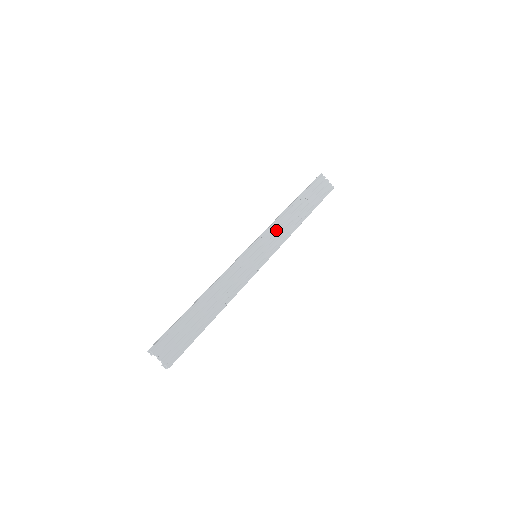
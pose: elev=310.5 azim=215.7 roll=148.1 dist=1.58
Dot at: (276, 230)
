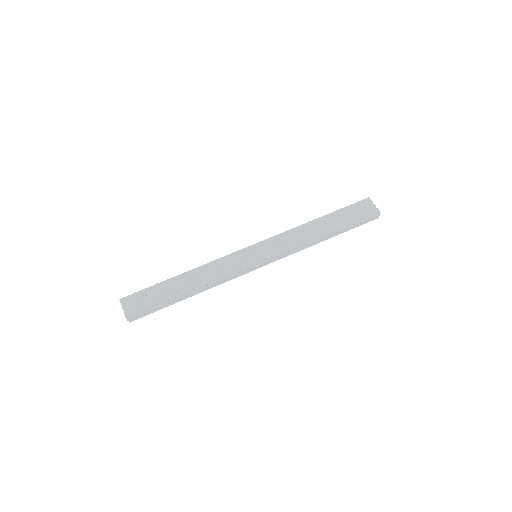
Dot at: (288, 238)
